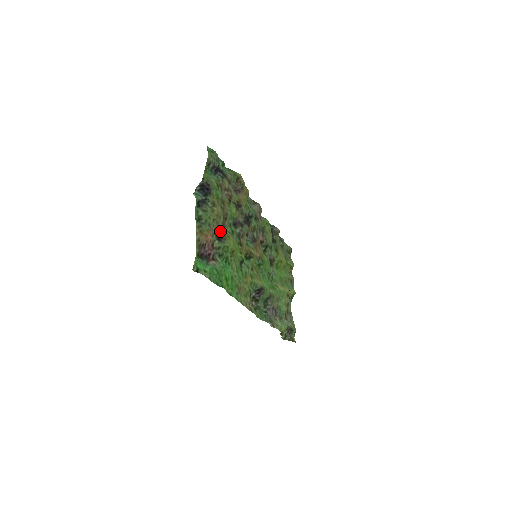
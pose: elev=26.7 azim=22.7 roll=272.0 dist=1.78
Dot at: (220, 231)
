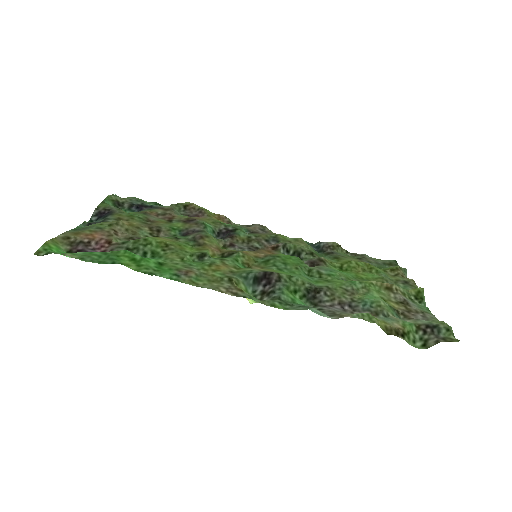
Dot at: occluded
